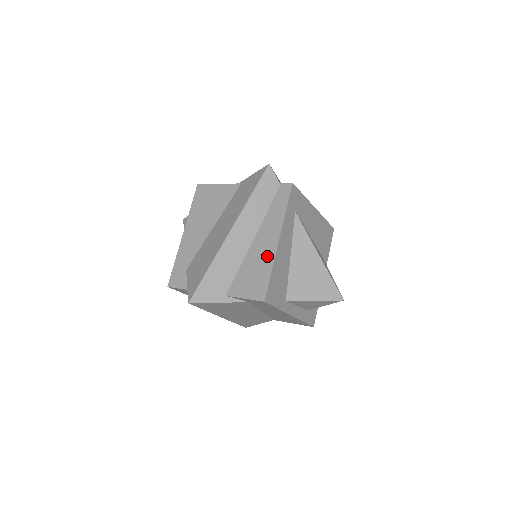
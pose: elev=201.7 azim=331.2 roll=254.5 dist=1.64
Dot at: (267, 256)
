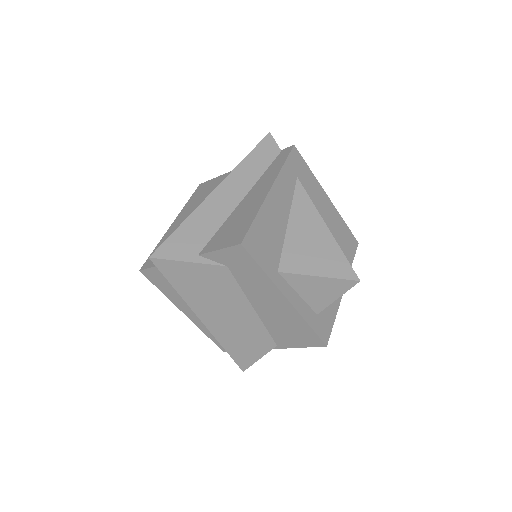
Dot at: (254, 205)
